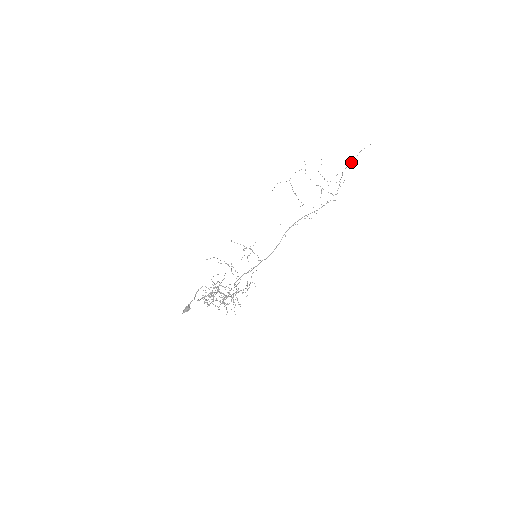
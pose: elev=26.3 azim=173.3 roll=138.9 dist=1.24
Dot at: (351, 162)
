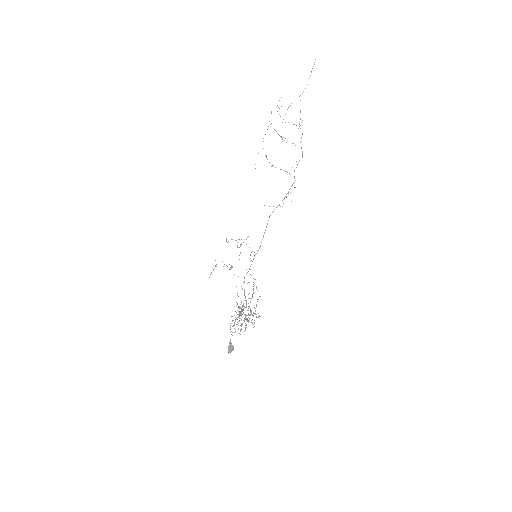
Dot at: occluded
